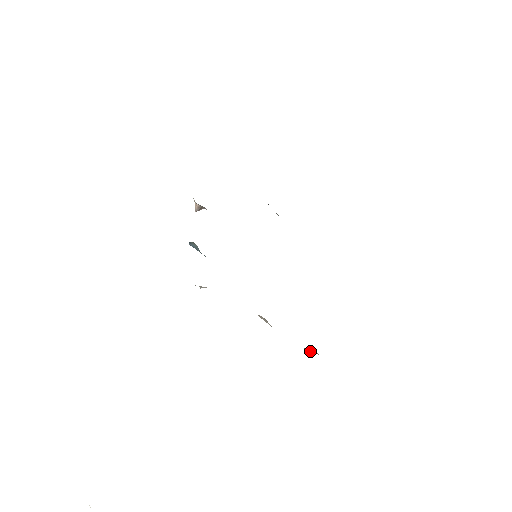
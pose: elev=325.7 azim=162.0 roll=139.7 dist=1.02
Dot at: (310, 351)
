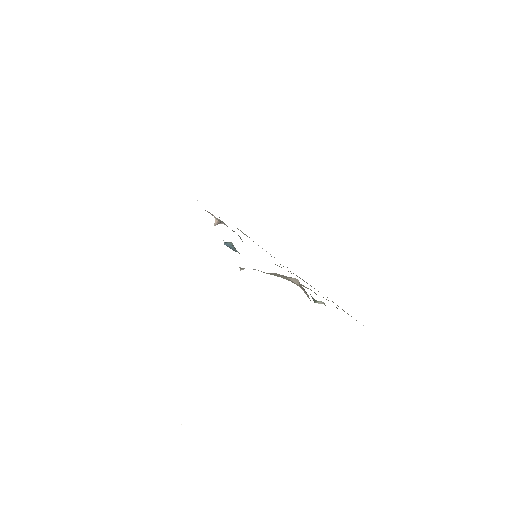
Dot at: (318, 302)
